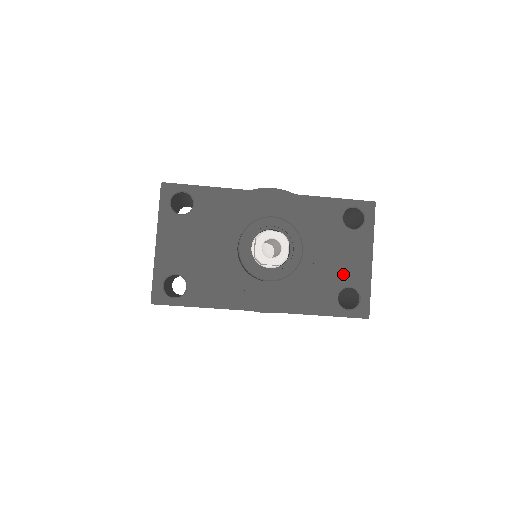
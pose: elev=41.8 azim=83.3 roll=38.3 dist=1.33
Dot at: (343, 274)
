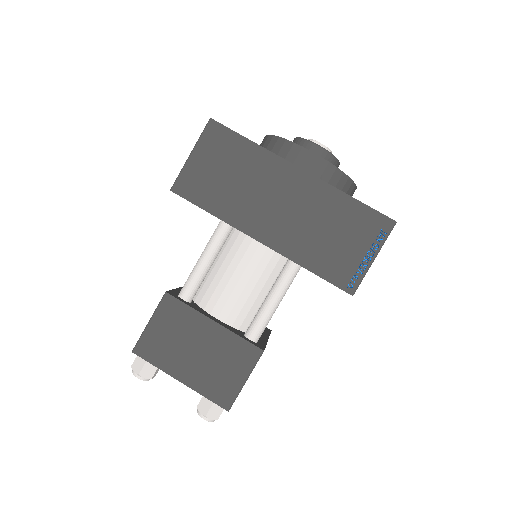
Dot at: occluded
